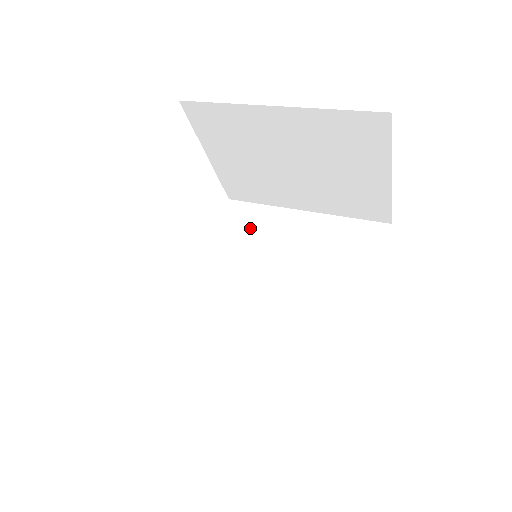
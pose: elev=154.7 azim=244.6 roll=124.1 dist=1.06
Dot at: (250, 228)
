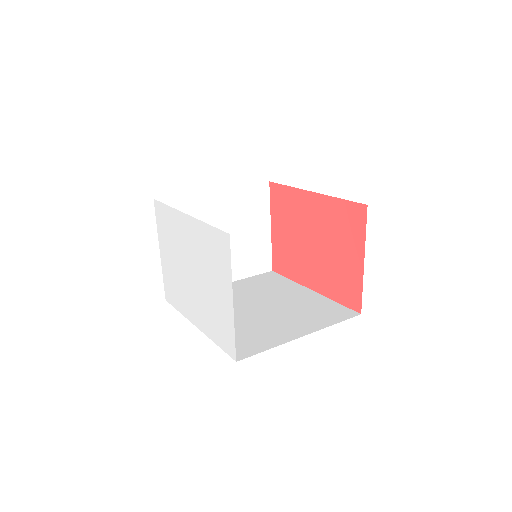
Dot at: occluded
